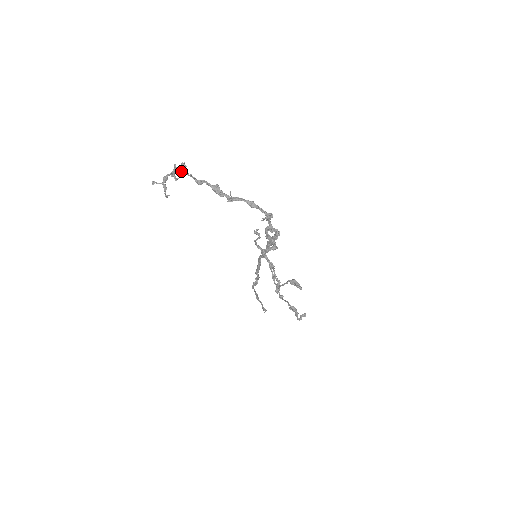
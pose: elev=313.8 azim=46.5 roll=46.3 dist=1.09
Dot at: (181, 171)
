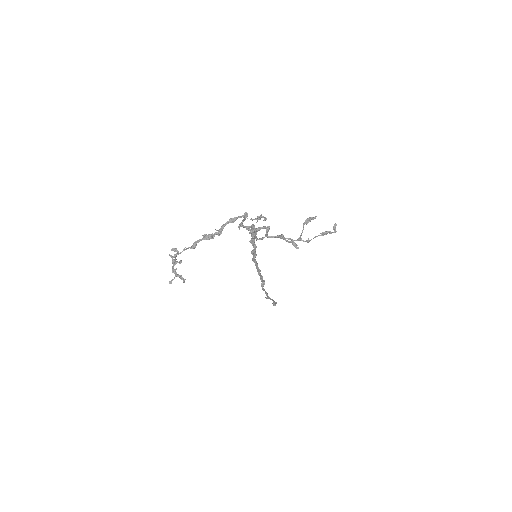
Dot at: (178, 254)
